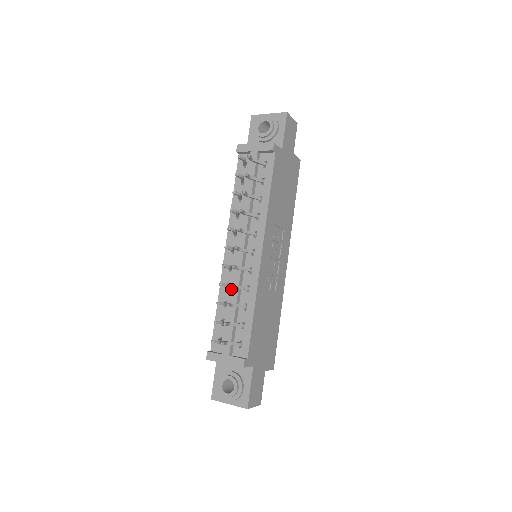
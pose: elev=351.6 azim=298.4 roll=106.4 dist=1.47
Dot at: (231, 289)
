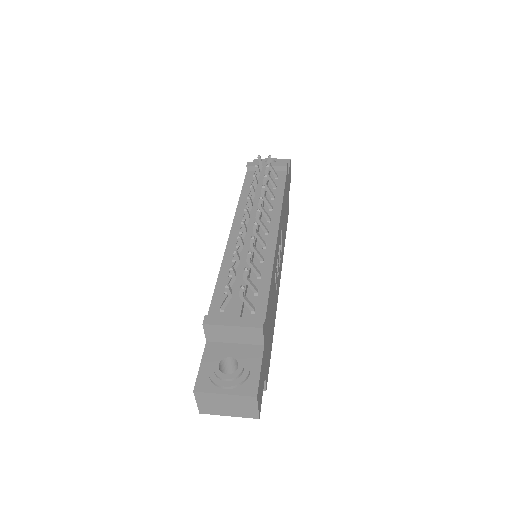
Dot at: (242, 256)
